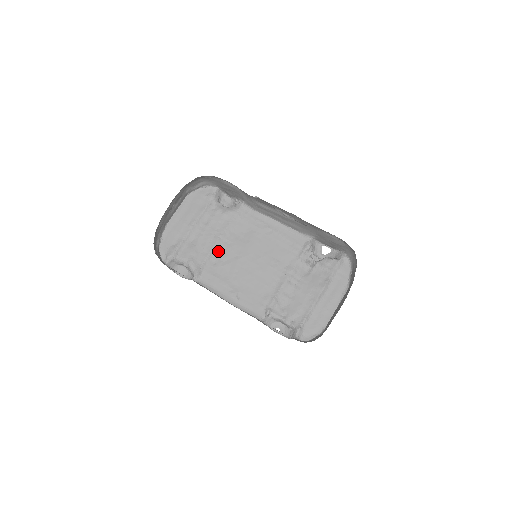
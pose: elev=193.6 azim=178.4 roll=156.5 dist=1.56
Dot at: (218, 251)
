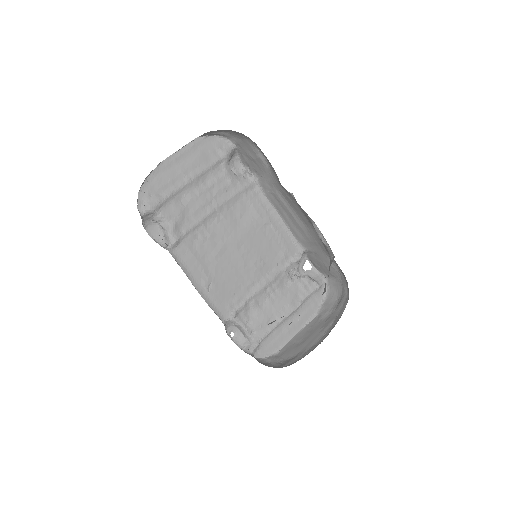
Dot at: (207, 224)
